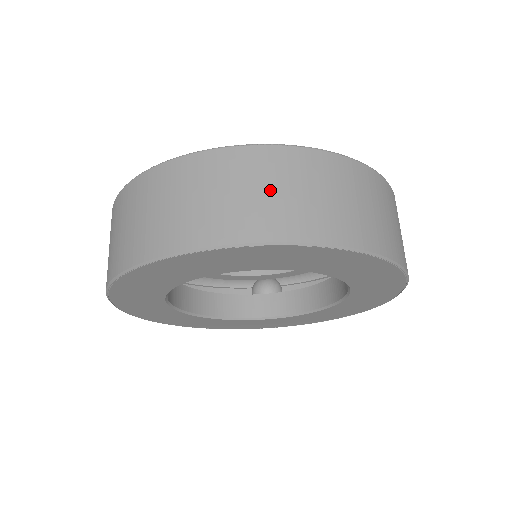
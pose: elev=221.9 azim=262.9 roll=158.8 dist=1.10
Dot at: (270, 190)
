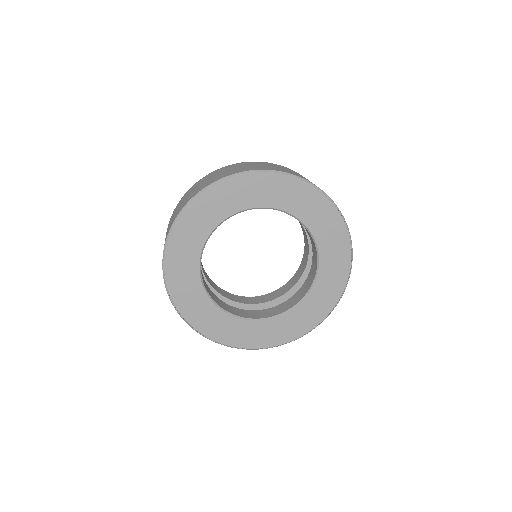
Dot at: occluded
